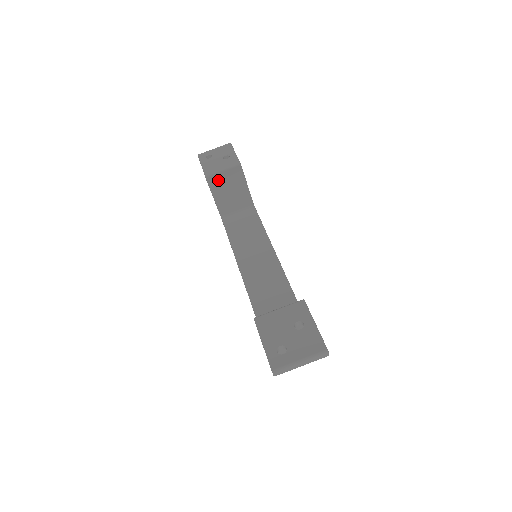
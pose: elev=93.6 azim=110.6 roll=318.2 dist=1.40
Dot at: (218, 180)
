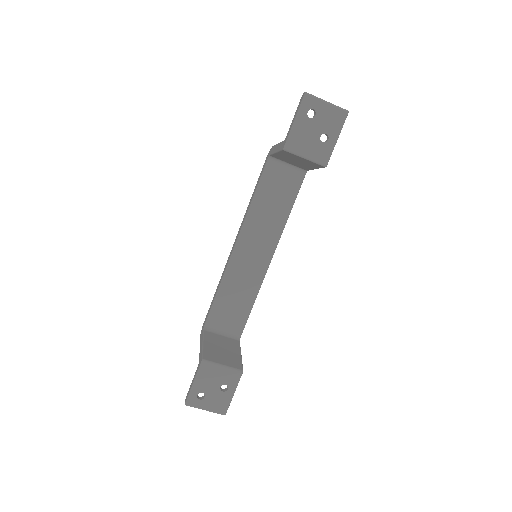
Dot at: (293, 156)
